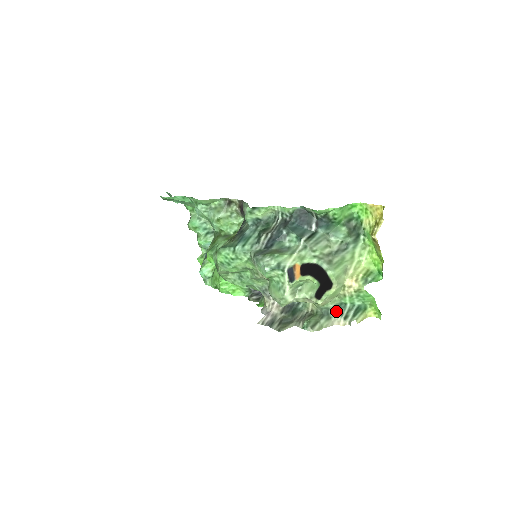
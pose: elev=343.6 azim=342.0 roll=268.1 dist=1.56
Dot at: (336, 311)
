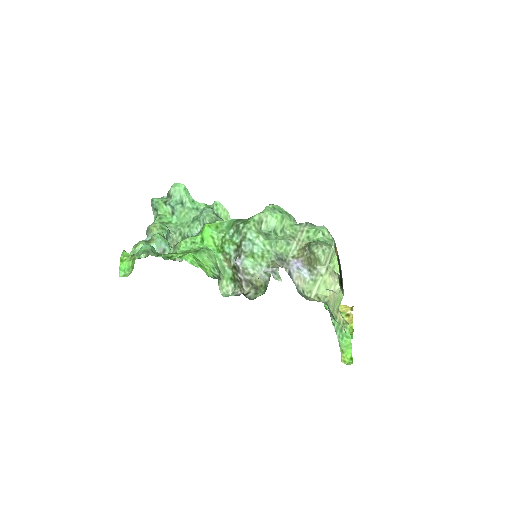
Dot at: (333, 317)
